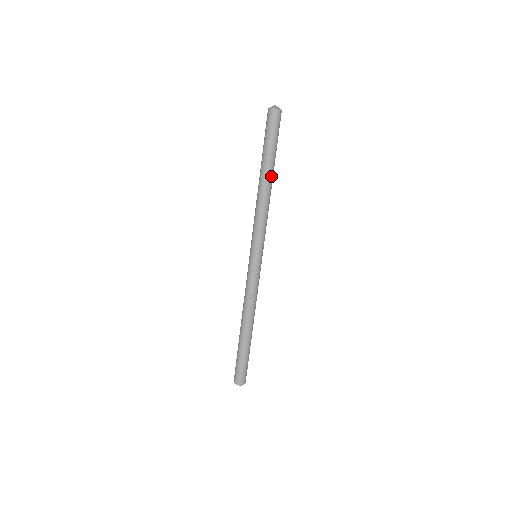
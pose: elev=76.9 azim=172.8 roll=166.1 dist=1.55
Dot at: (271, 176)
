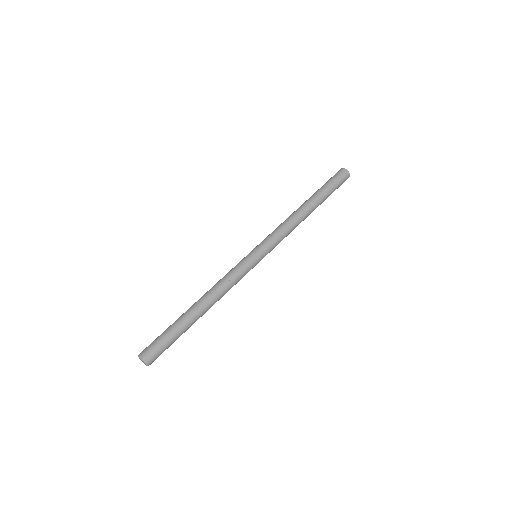
Dot at: occluded
